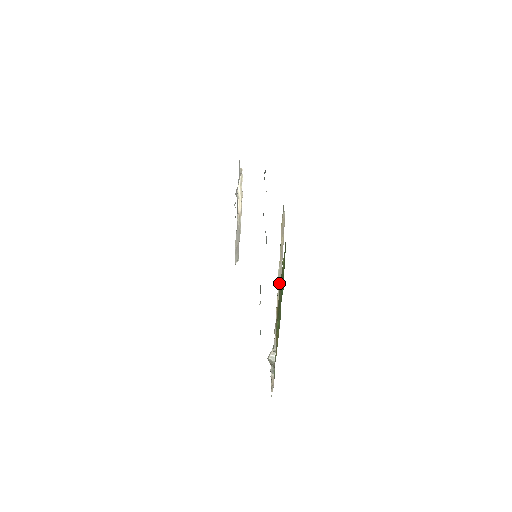
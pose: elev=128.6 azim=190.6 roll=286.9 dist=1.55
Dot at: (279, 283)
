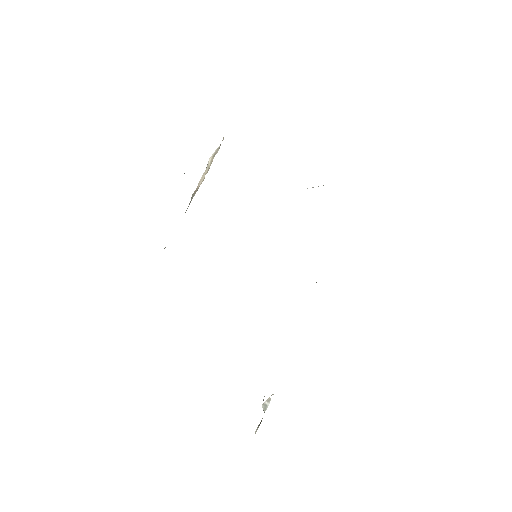
Dot at: occluded
